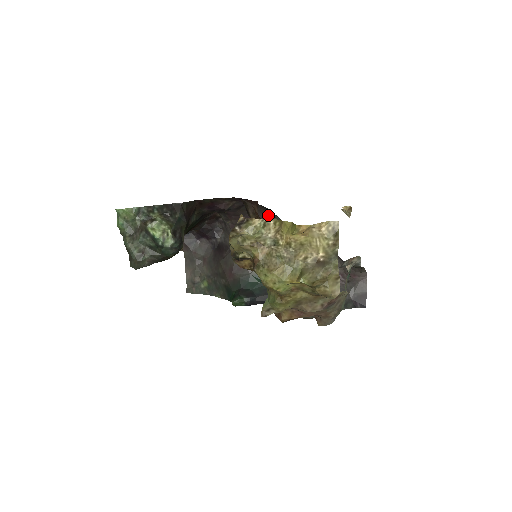
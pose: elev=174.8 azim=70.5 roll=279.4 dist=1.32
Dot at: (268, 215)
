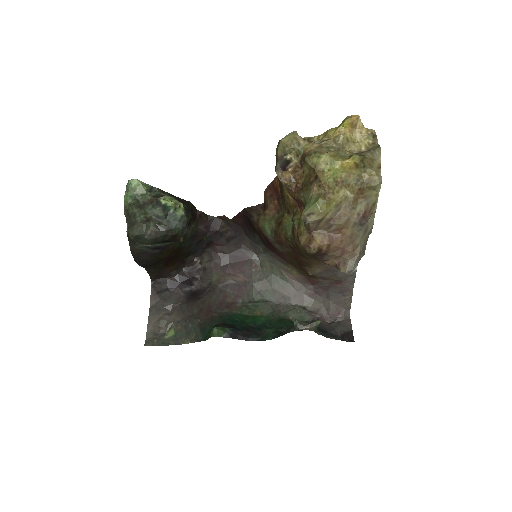
Dot at: (253, 257)
